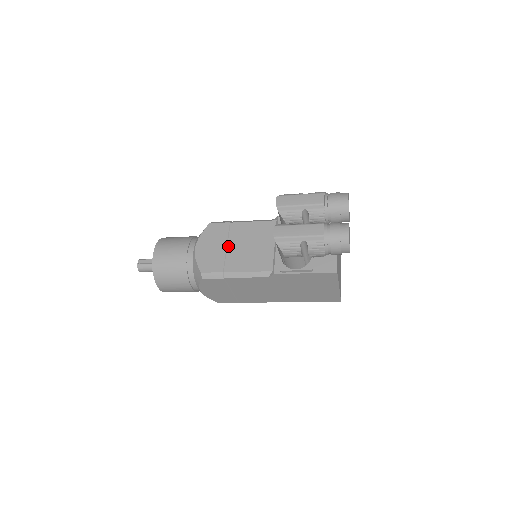
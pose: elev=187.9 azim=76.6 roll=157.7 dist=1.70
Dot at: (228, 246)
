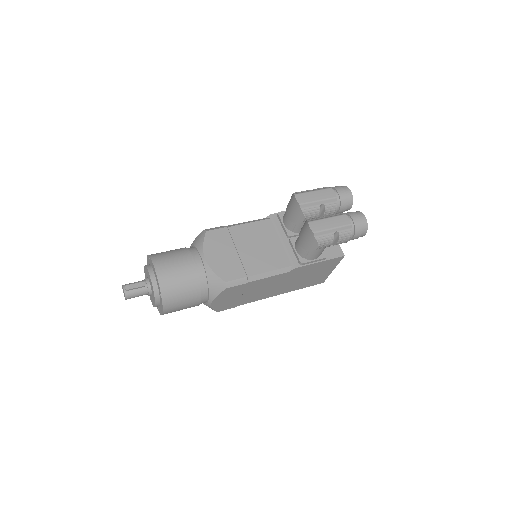
Dot at: (238, 250)
